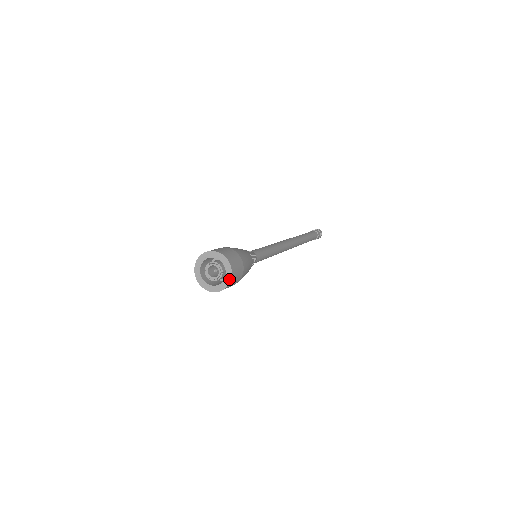
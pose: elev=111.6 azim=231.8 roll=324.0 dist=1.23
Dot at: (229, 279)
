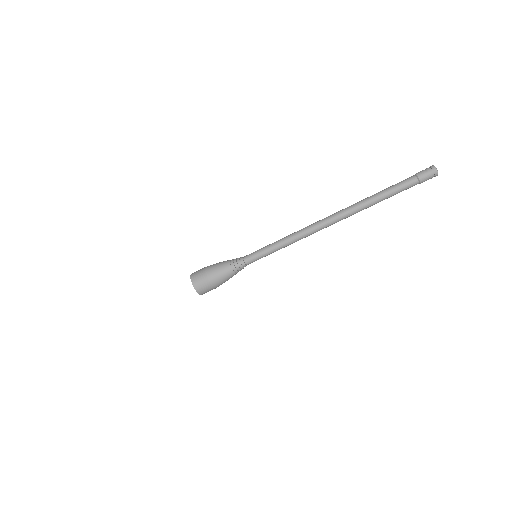
Dot at: (201, 294)
